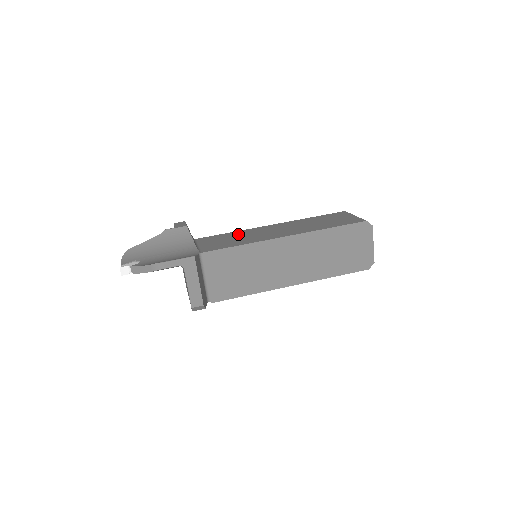
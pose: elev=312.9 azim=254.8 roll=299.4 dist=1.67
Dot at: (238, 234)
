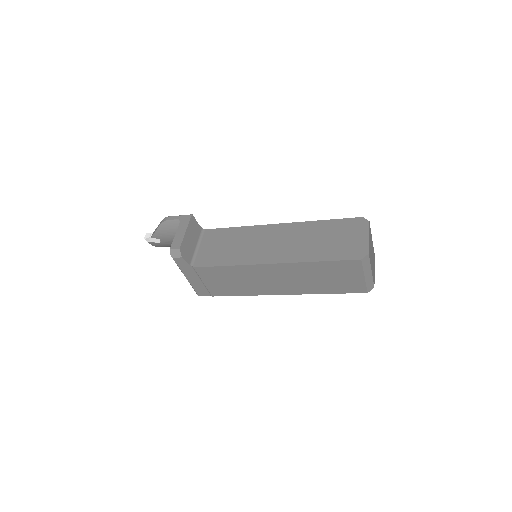
Dot at: occluded
